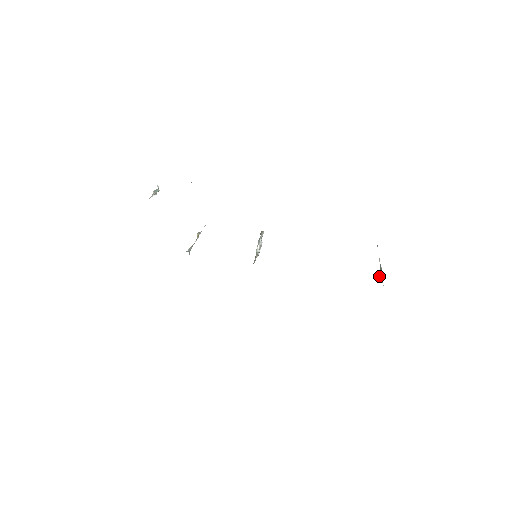
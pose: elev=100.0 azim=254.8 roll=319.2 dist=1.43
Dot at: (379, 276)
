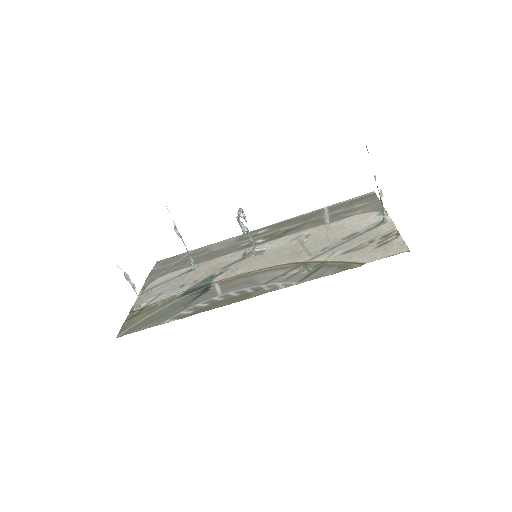
Dot at: (380, 199)
